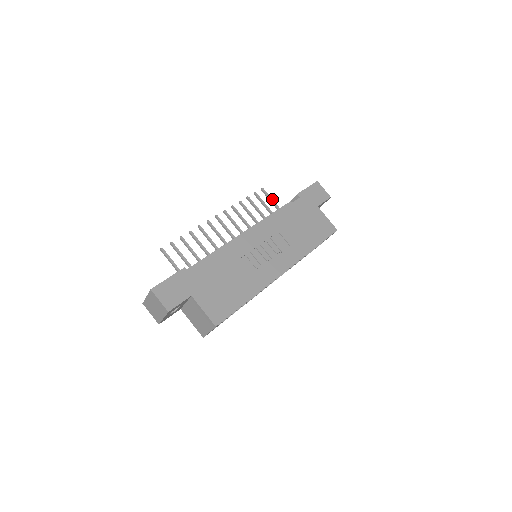
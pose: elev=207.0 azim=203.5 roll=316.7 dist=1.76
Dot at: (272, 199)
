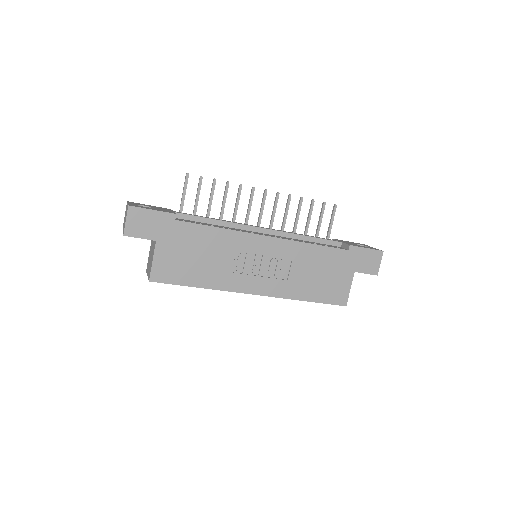
Dot at: occluded
